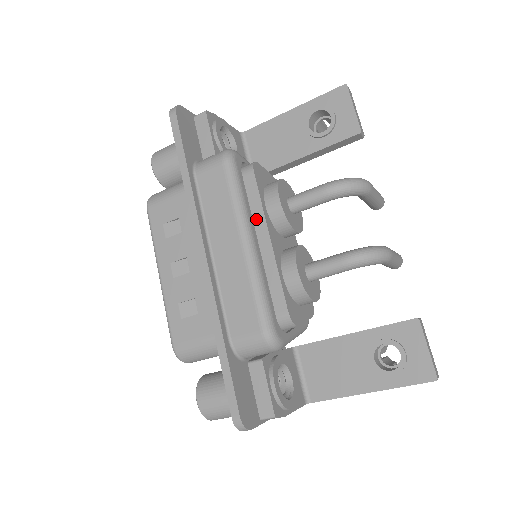
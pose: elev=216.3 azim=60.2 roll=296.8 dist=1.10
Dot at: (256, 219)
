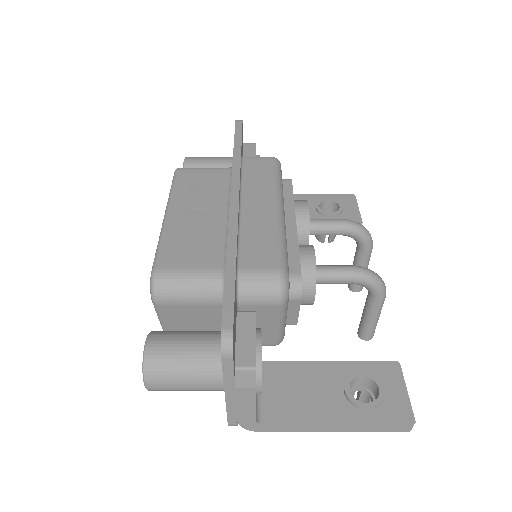
Dot at: (285, 207)
